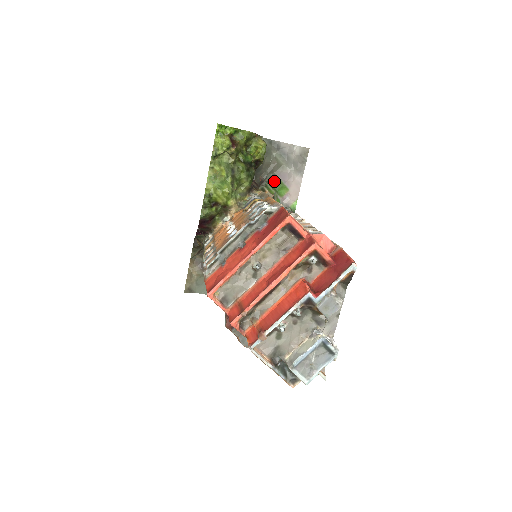
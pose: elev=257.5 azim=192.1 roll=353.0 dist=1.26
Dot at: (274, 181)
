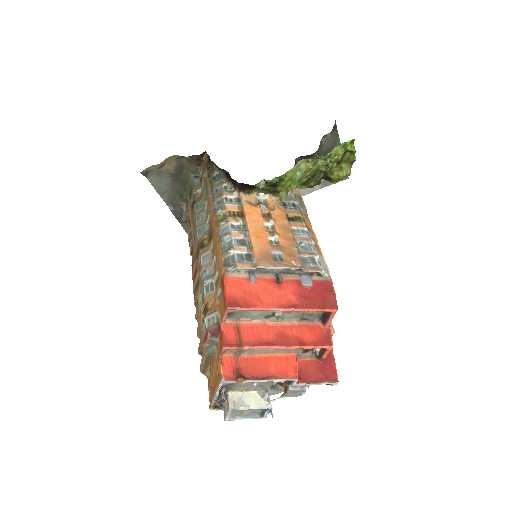
Dot at: occluded
